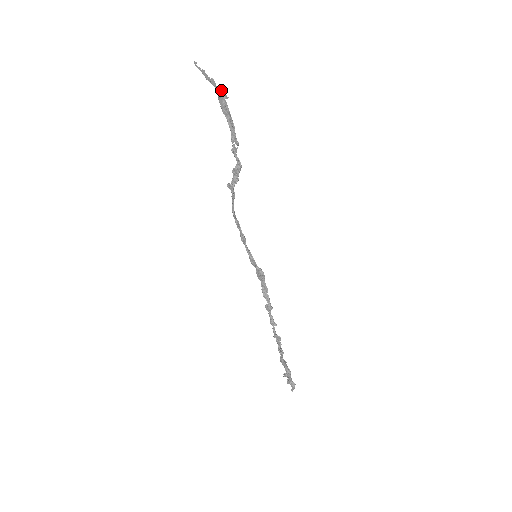
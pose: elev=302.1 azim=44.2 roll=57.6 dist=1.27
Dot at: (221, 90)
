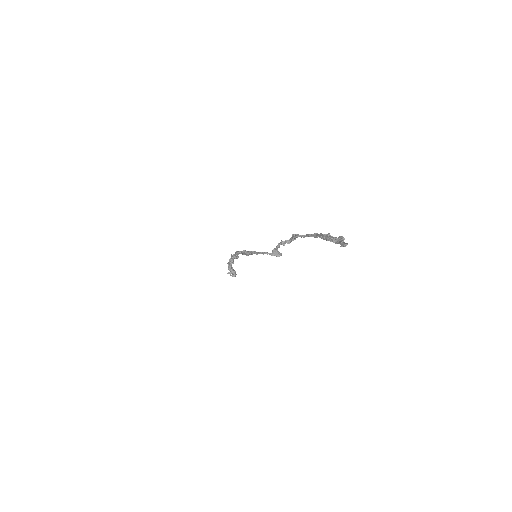
Dot at: occluded
